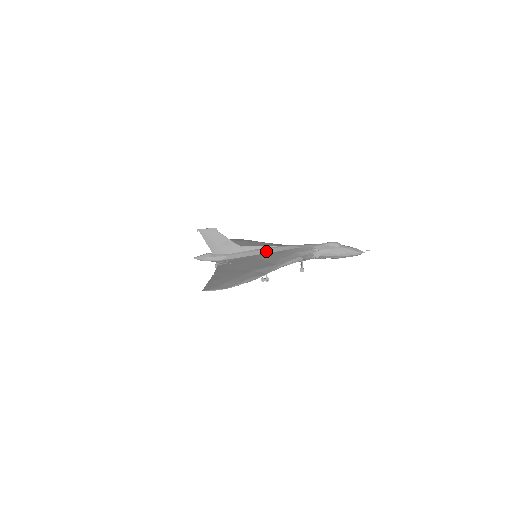
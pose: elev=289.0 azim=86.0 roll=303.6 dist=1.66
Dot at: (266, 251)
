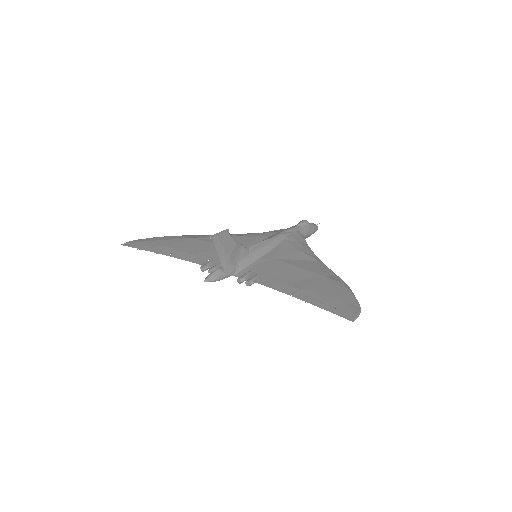
Dot at: (269, 247)
